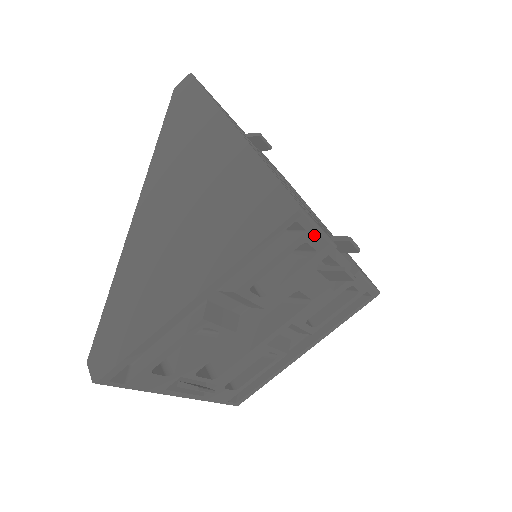
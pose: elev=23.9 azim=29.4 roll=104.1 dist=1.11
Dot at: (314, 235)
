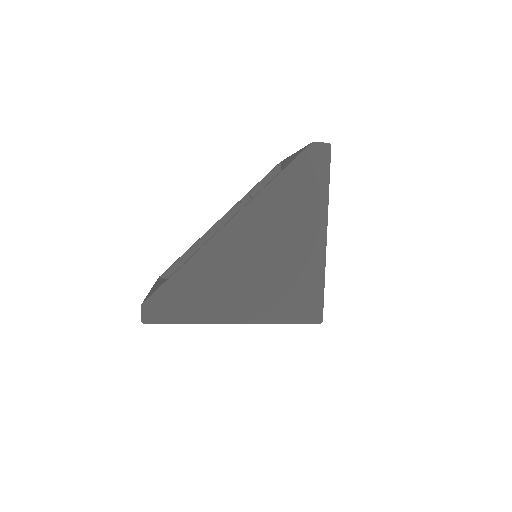
Dot at: occluded
